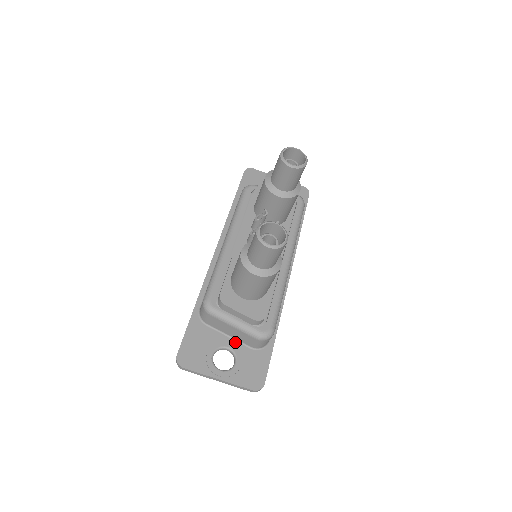
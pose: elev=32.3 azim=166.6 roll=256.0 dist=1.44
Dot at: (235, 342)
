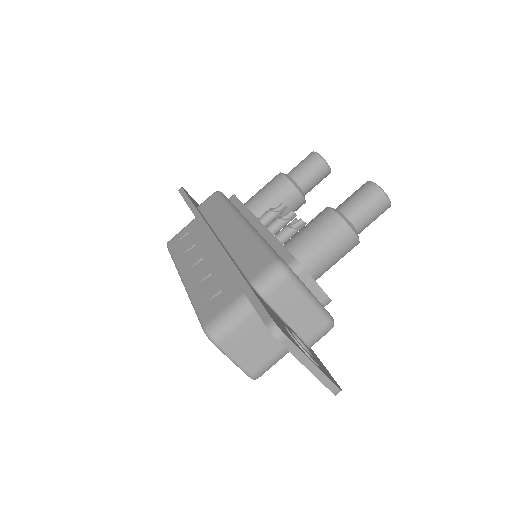
Dot at: occluded
